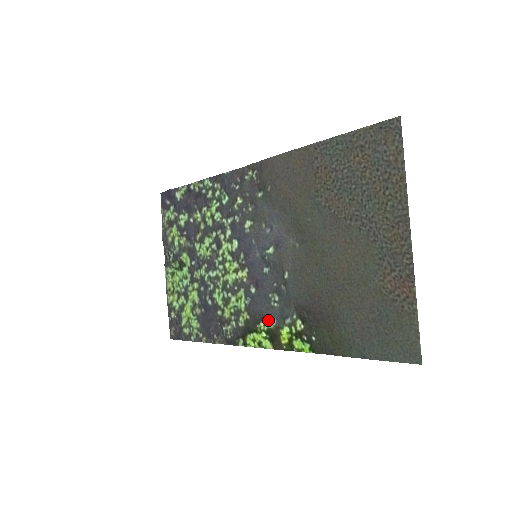
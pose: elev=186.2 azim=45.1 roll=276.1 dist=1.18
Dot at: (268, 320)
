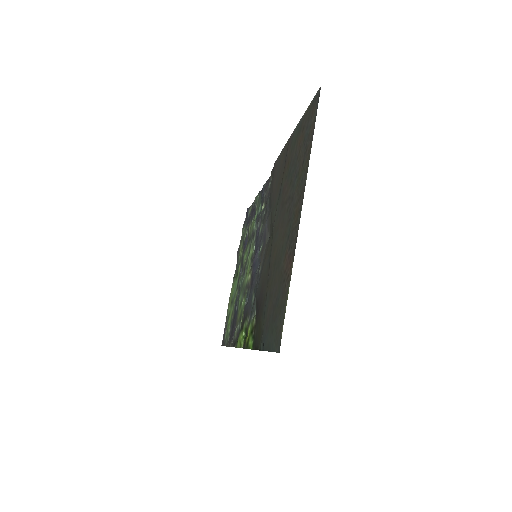
Dot at: (247, 318)
